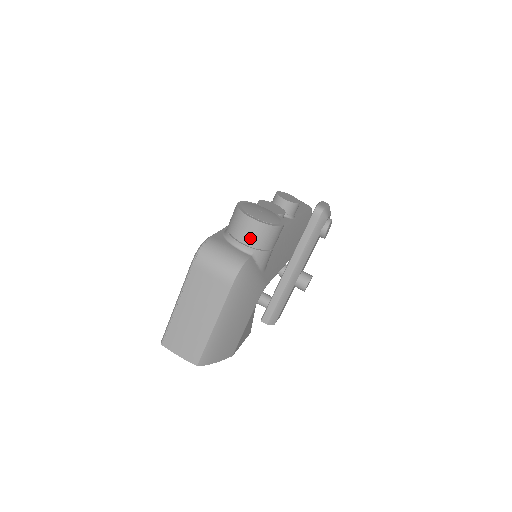
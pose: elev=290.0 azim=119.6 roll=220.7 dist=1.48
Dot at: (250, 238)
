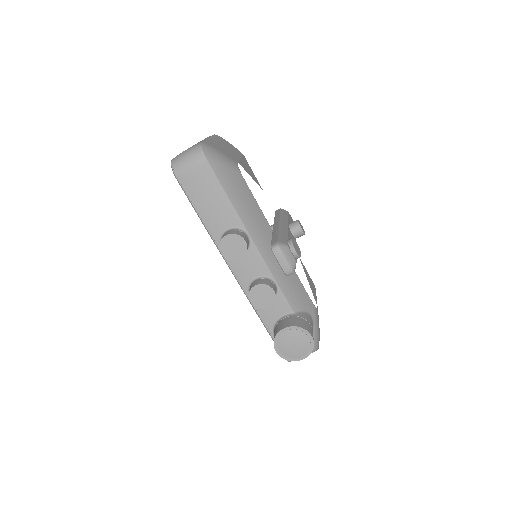
Dot at: occluded
